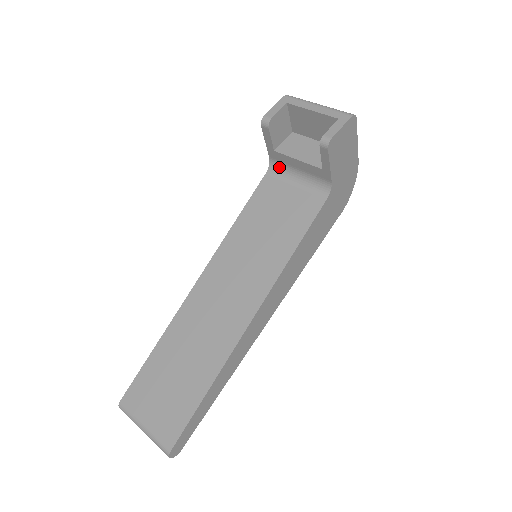
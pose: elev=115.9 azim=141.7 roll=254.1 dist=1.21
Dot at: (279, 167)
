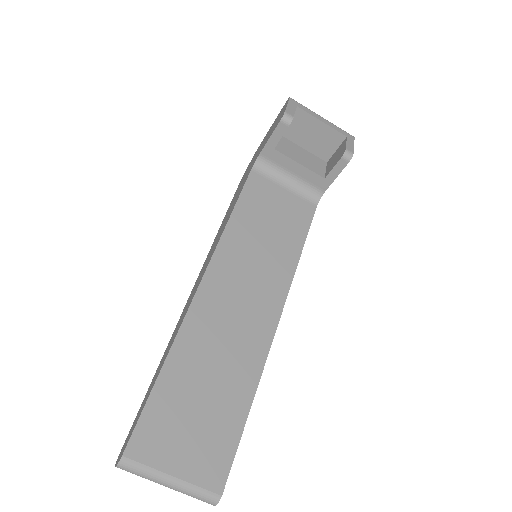
Dot at: (268, 166)
